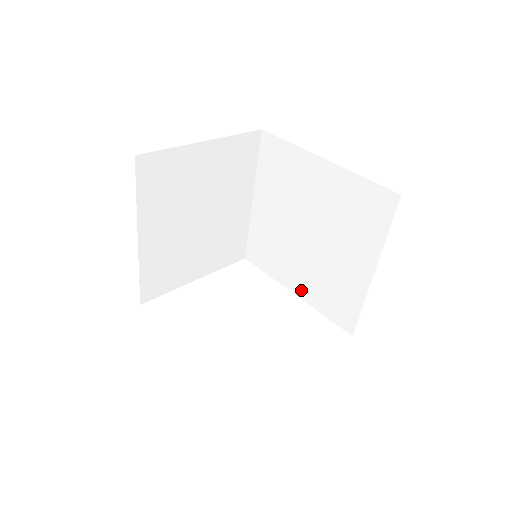
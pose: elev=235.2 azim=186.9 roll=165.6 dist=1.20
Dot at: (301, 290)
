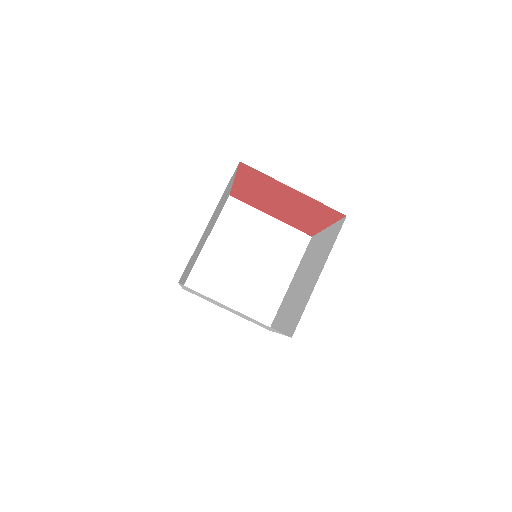
Dot at: (283, 326)
